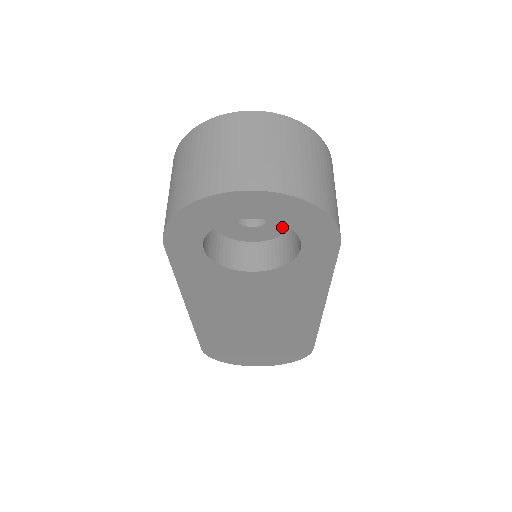
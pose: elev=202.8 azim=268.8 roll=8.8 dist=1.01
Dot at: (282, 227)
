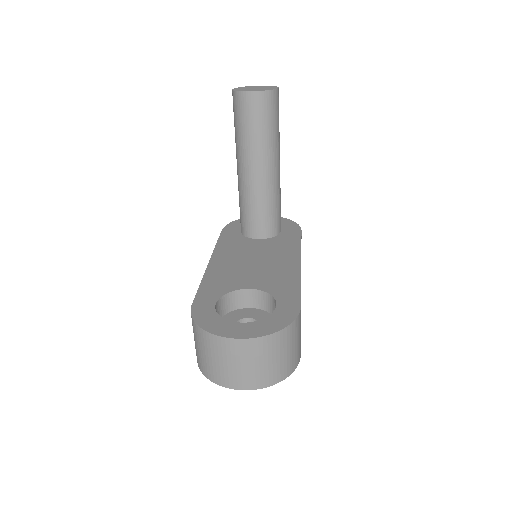
Dot at: occluded
